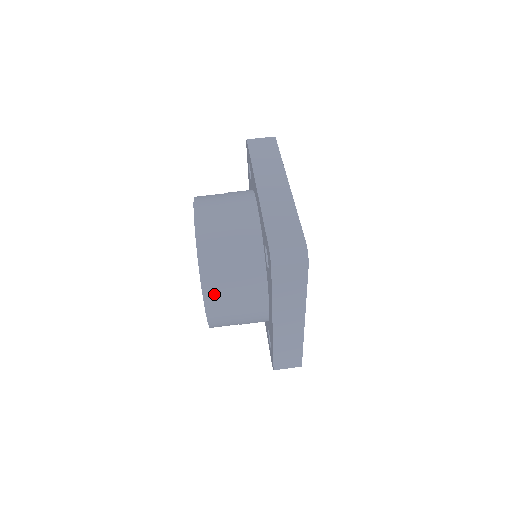
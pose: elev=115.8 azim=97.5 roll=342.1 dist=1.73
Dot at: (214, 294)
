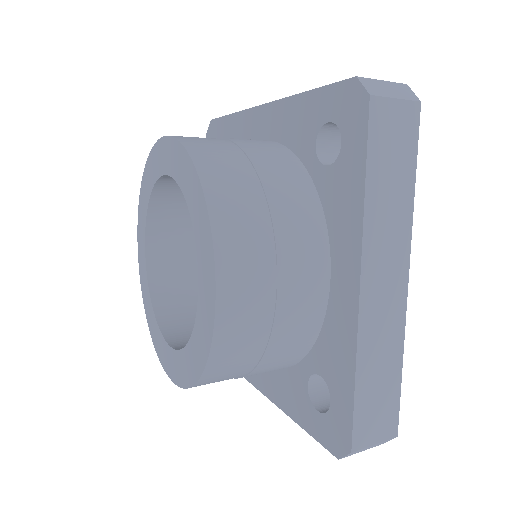
Dot at: (234, 231)
